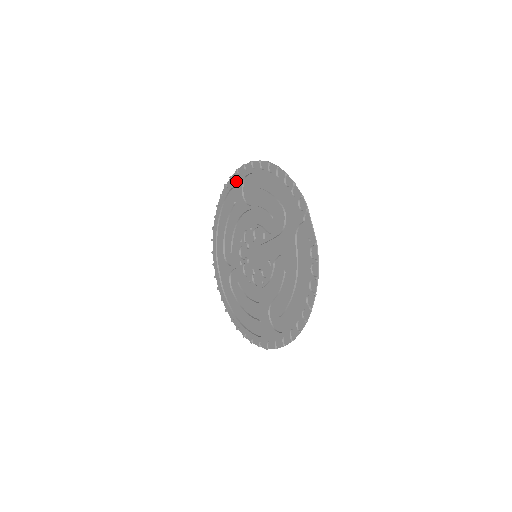
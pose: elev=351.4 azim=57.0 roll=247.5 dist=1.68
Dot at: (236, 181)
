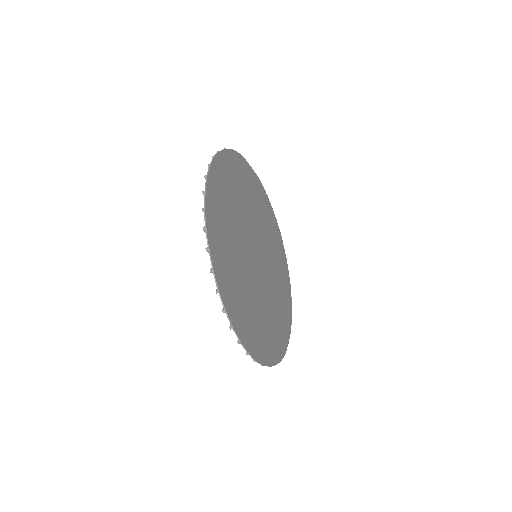
Dot at: occluded
